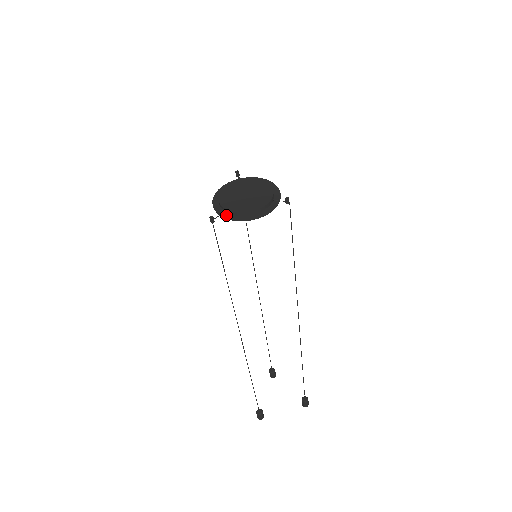
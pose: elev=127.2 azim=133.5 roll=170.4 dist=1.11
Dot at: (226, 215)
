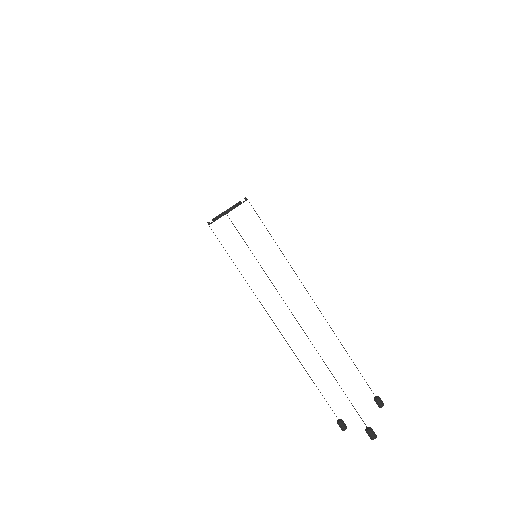
Dot at: (229, 211)
